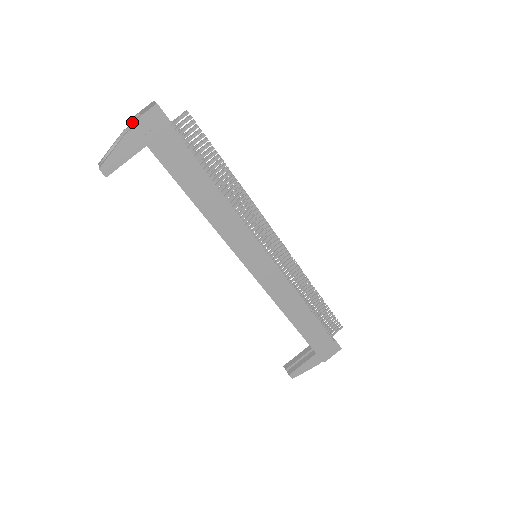
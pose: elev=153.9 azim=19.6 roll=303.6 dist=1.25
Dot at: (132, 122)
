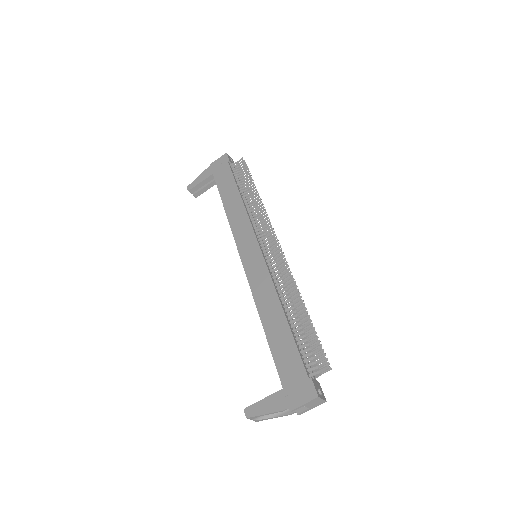
Dot at: (212, 163)
